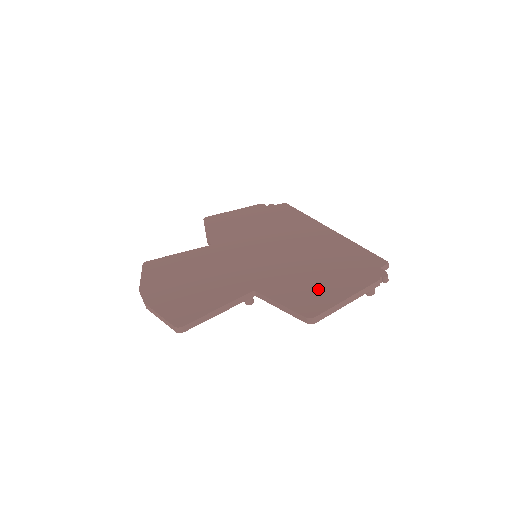
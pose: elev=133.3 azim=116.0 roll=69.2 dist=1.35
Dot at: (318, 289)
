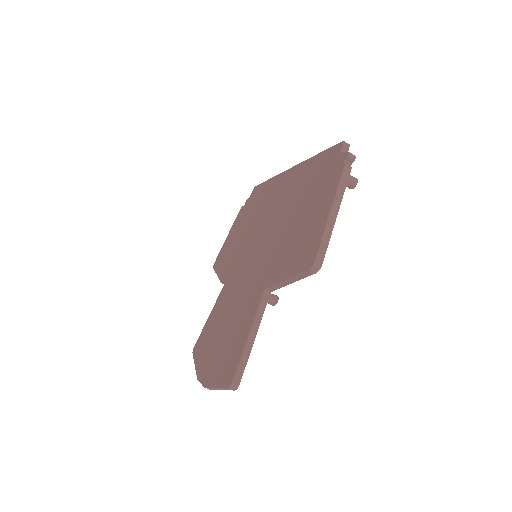
Dot at: (305, 232)
